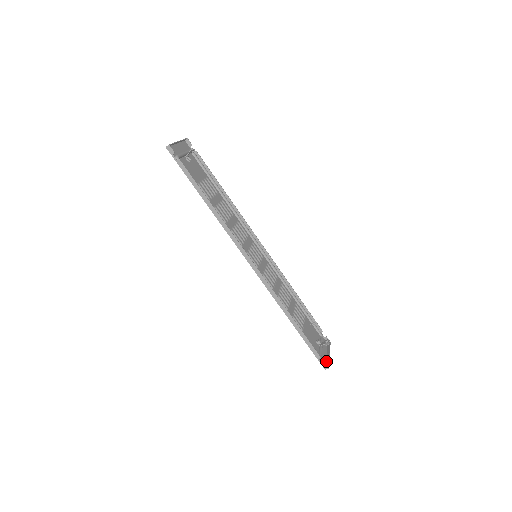
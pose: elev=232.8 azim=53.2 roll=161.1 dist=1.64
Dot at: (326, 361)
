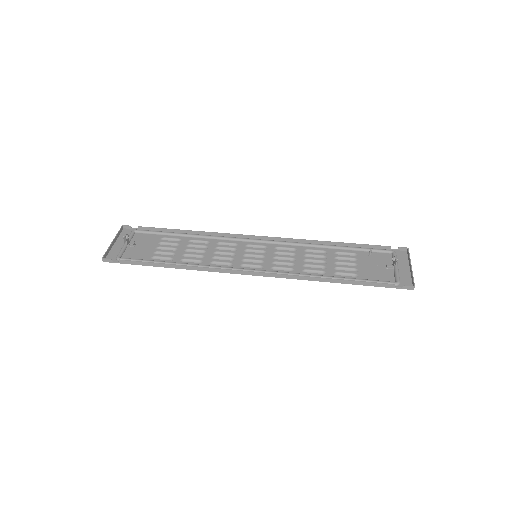
Dot at: (411, 278)
